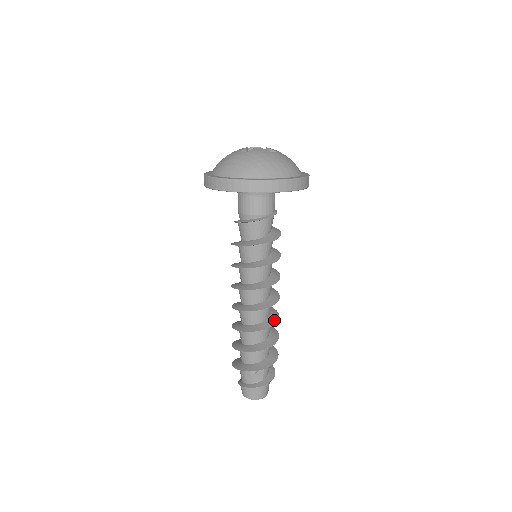
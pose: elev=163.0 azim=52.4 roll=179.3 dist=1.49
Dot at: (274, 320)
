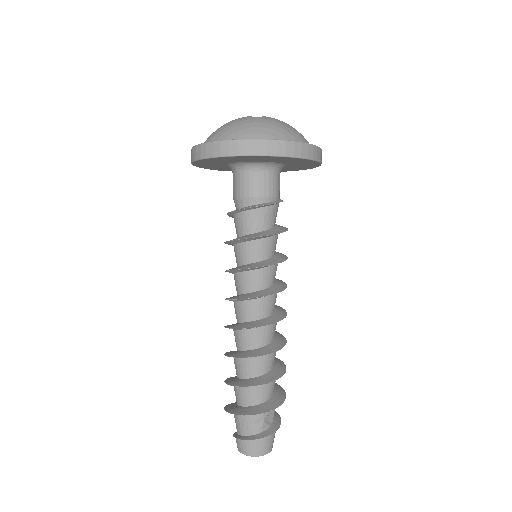
Dot at: (281, 336)
